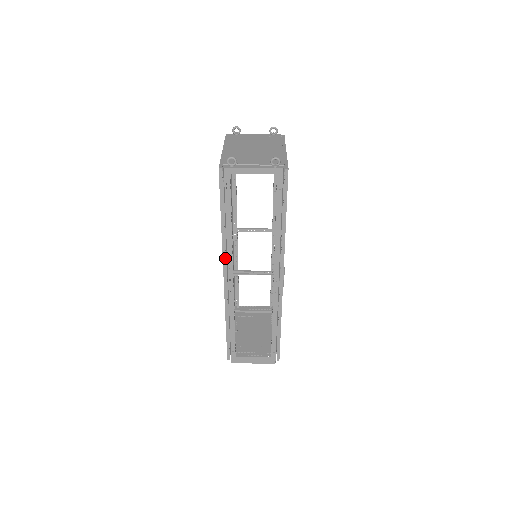
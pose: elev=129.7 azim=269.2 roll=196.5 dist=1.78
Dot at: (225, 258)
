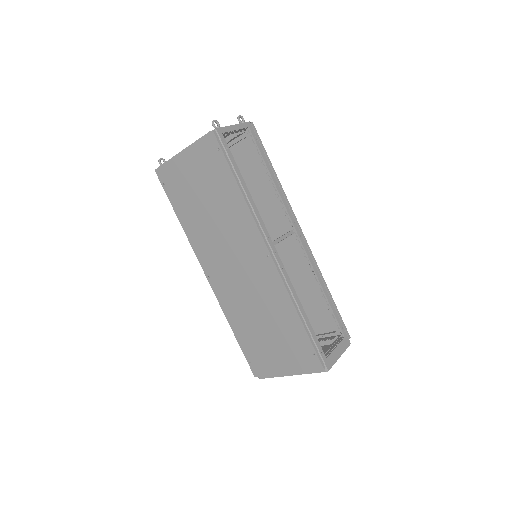
Dot at: (260, 228)
